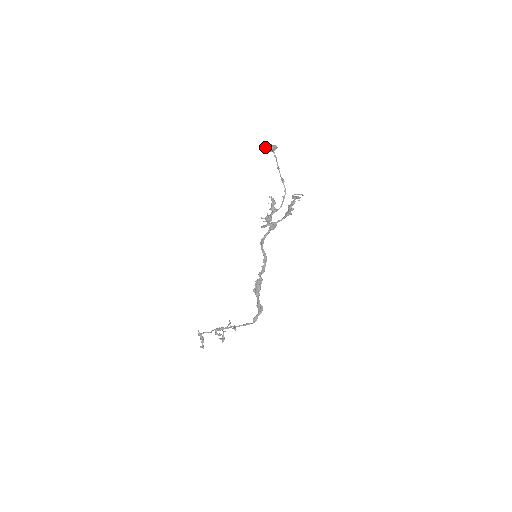
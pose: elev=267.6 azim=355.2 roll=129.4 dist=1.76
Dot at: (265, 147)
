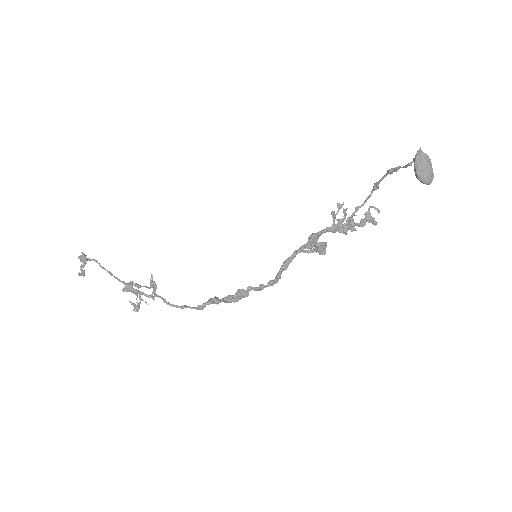
Dot at: (420, 165)
